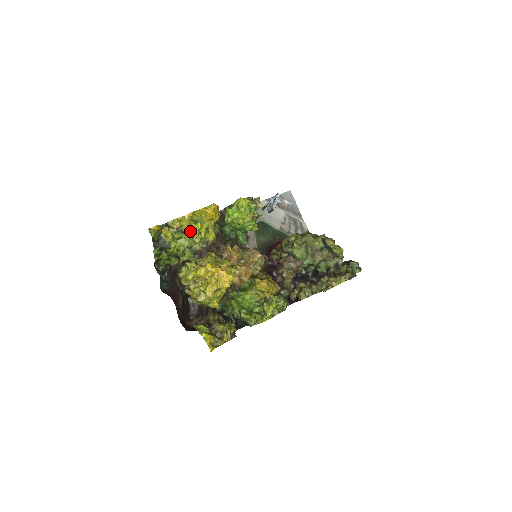
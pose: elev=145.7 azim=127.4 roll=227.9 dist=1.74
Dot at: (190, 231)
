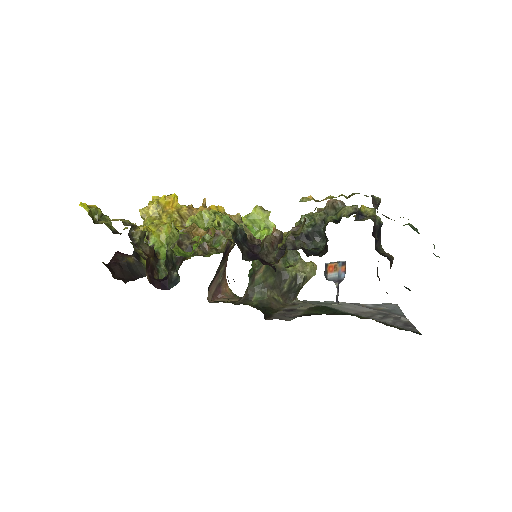
Dot at: occluded
